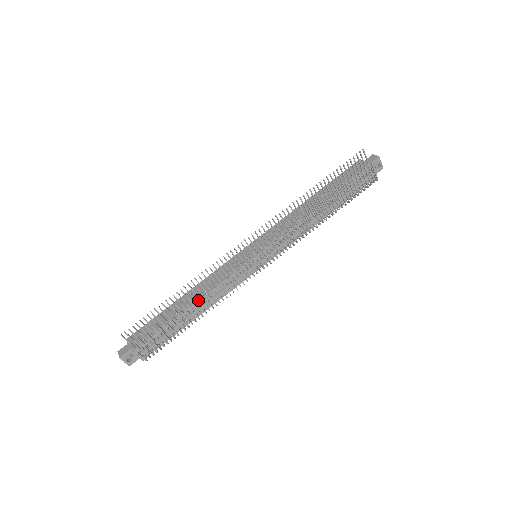
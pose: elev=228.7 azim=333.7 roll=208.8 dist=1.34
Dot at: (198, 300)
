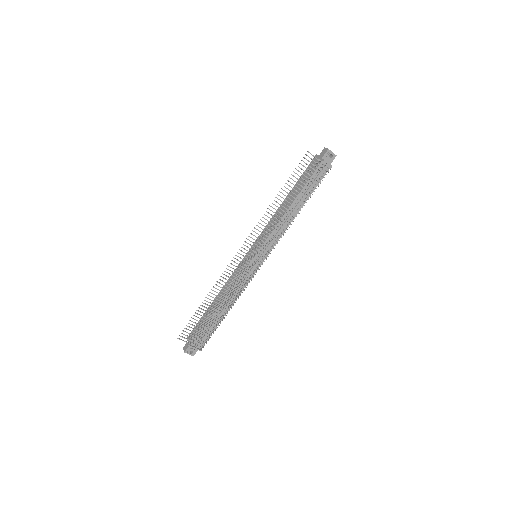
Dot at: occluded
